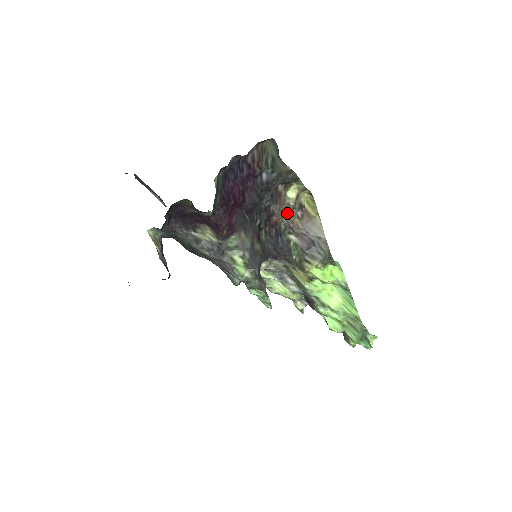
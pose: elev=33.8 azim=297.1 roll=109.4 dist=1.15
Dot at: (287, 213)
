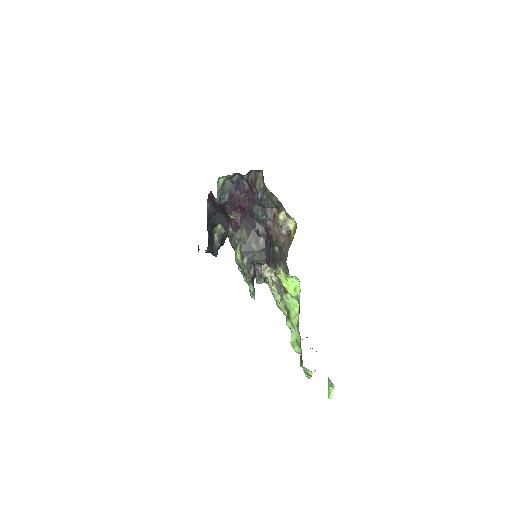
Dot at: (278, 231)
